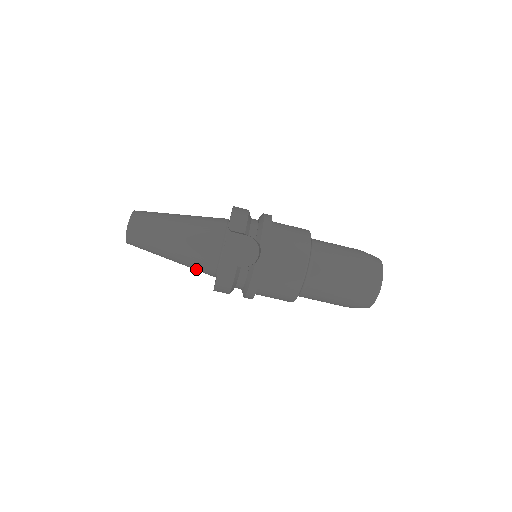
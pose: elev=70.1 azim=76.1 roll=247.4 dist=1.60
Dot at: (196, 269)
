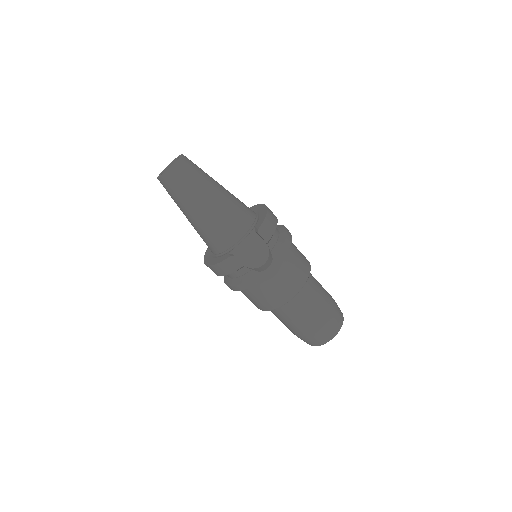
Dot at: (203, 239)
